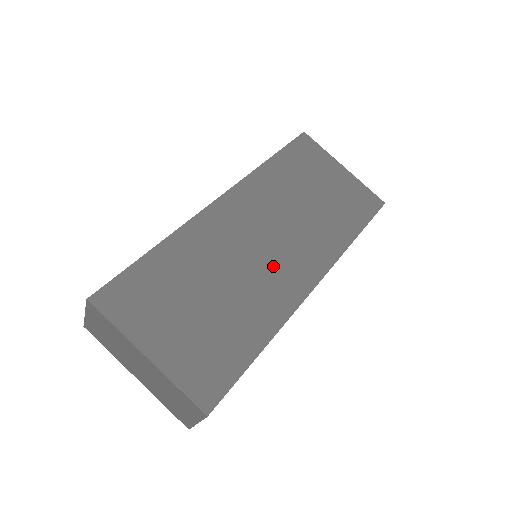
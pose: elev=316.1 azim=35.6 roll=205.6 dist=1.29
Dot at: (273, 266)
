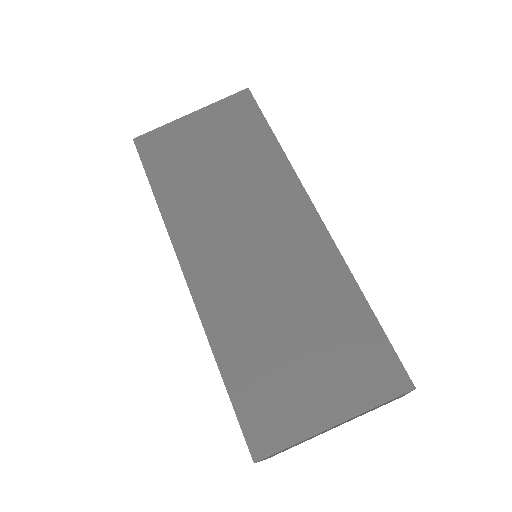
Dot at: (281, 249)
